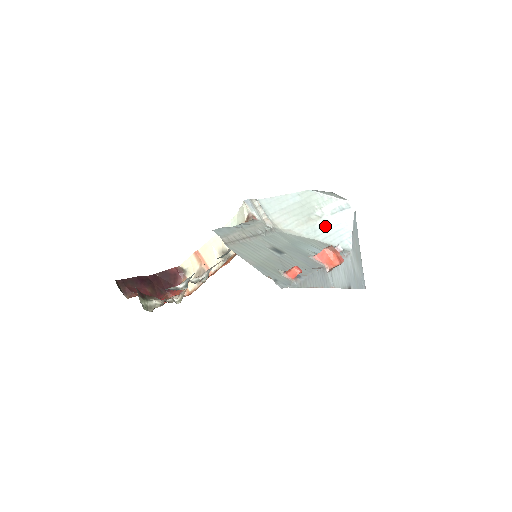
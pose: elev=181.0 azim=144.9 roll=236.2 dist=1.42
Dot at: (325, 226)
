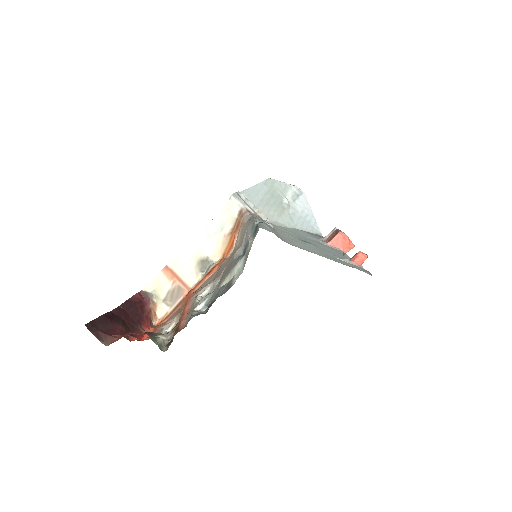
Dot at: (296, 214)
